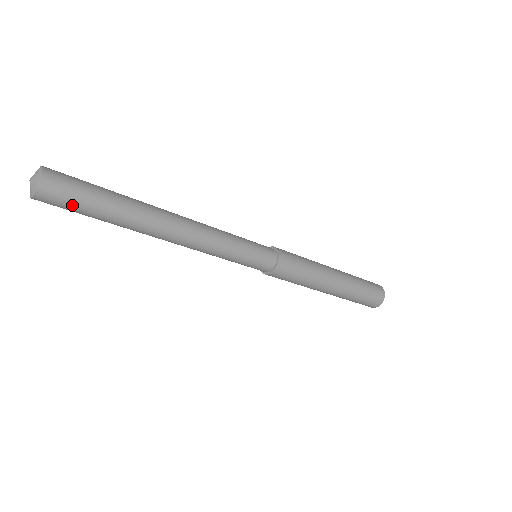
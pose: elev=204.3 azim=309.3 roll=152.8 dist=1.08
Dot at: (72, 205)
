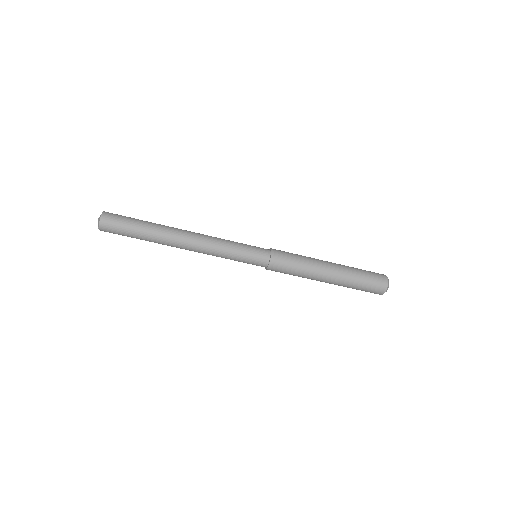
Dot at: (120, 232)
